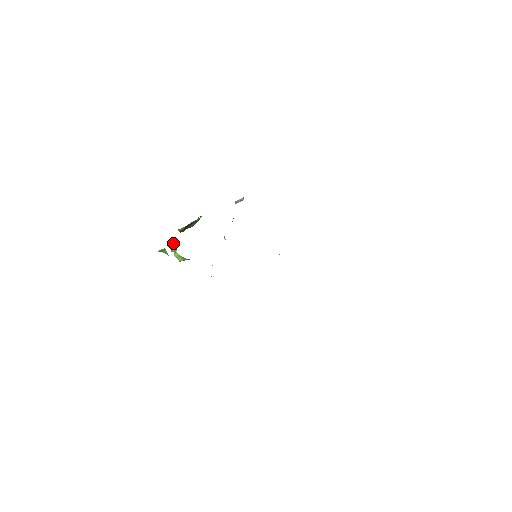
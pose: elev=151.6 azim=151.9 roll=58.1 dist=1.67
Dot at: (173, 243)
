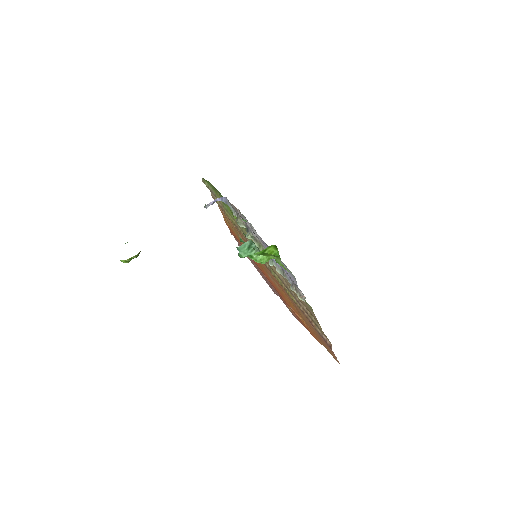
Dot at: (244, 246)
